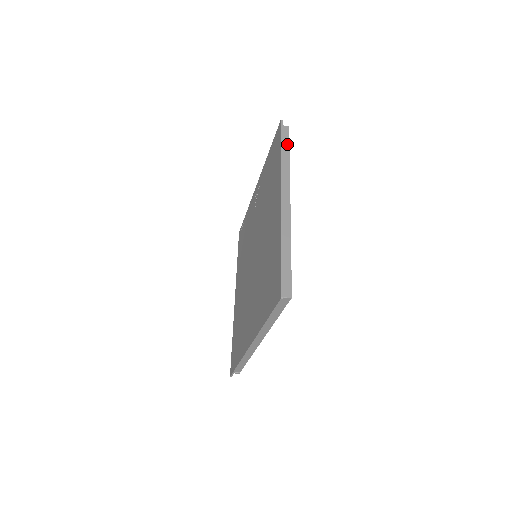
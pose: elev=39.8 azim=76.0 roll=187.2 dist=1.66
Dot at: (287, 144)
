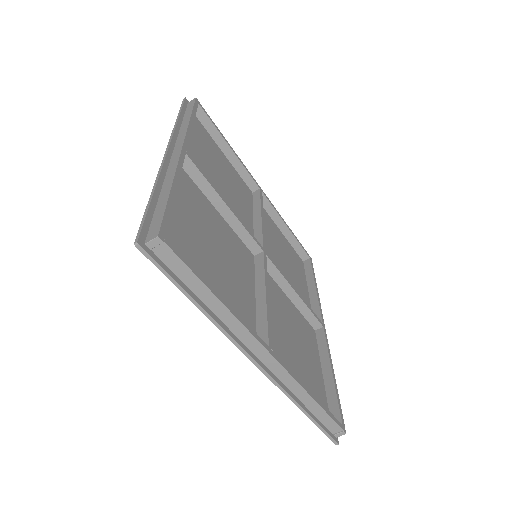
Dot at: (190, 110)
